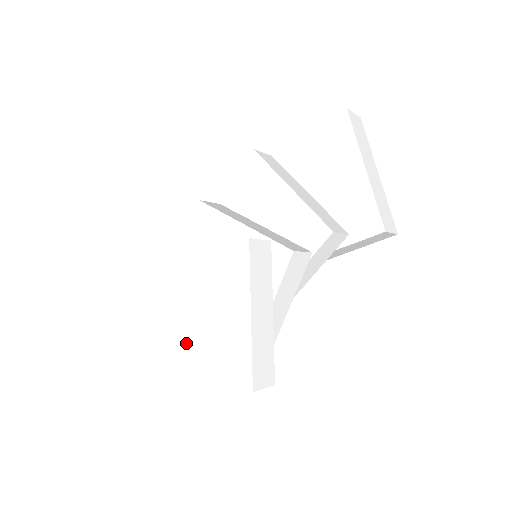
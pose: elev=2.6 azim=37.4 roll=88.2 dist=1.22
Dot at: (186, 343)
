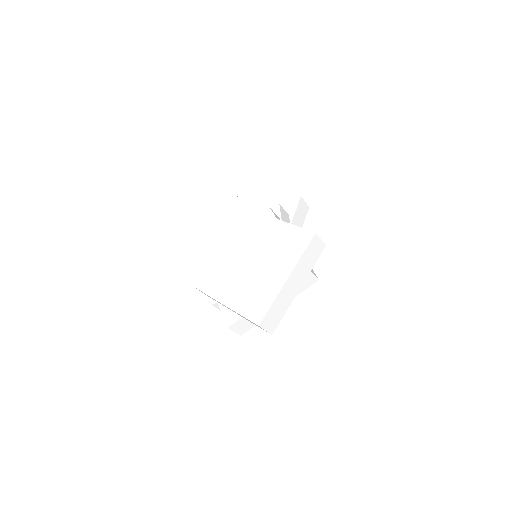
Dot at: (260, 278)
